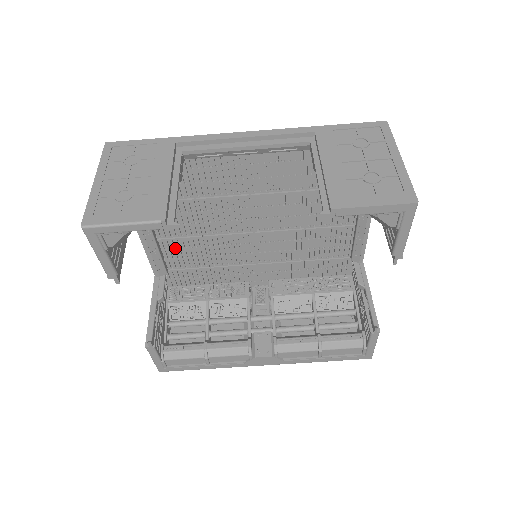
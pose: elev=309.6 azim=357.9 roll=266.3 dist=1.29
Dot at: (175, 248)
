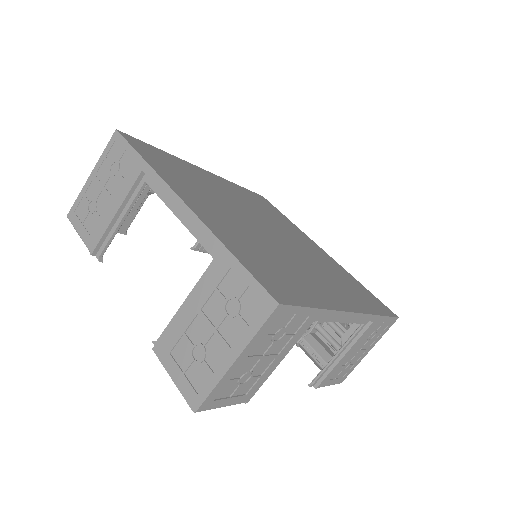
Dot at: occluded
